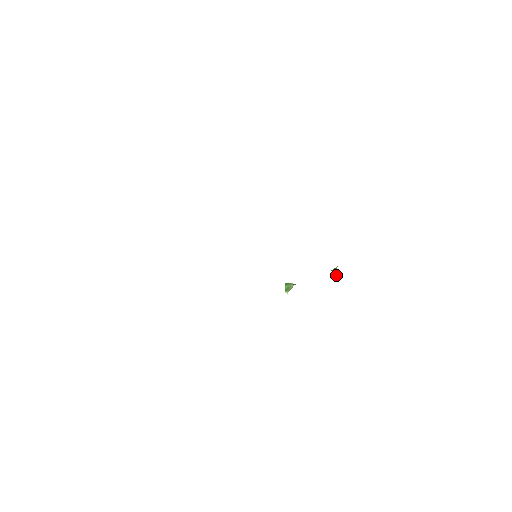
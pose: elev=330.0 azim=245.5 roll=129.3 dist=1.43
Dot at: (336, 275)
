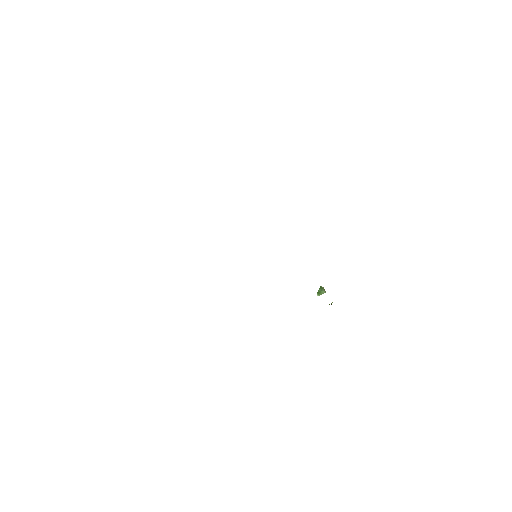
Dot at: occluded
